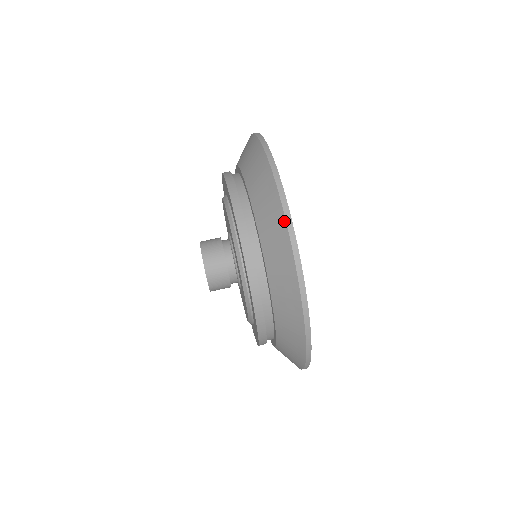
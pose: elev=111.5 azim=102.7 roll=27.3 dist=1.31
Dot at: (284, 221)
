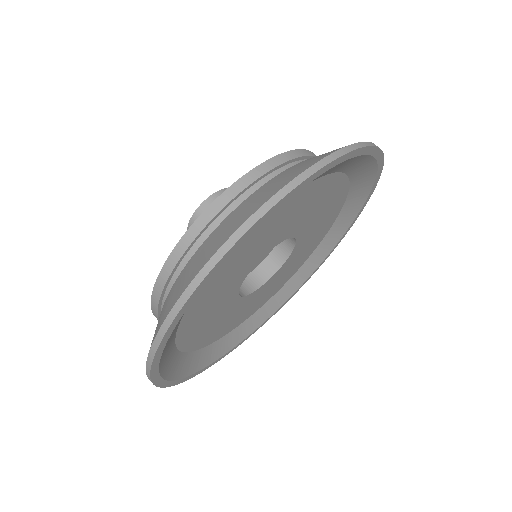
Dot at: (158, 330)
